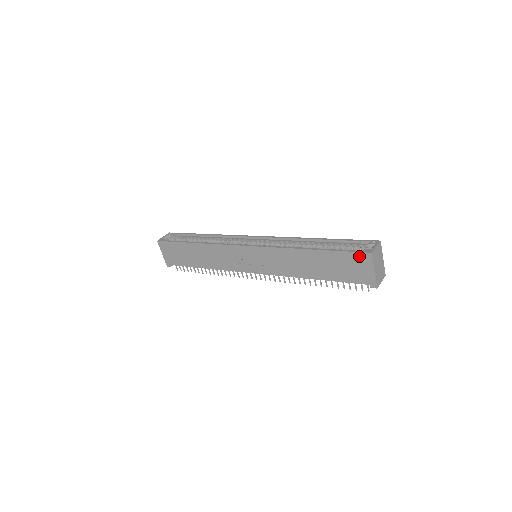
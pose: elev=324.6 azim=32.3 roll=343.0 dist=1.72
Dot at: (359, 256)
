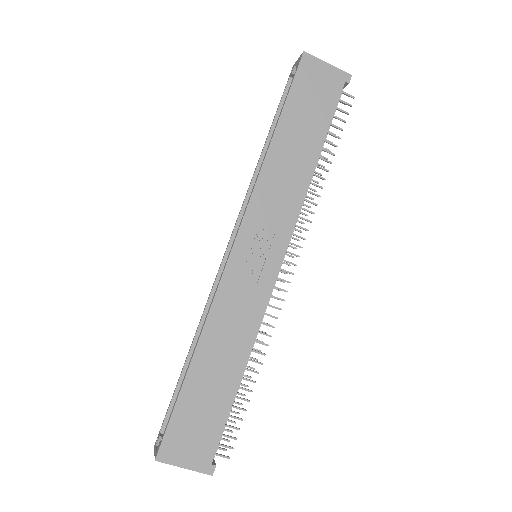
Dot at: (303, 70)
